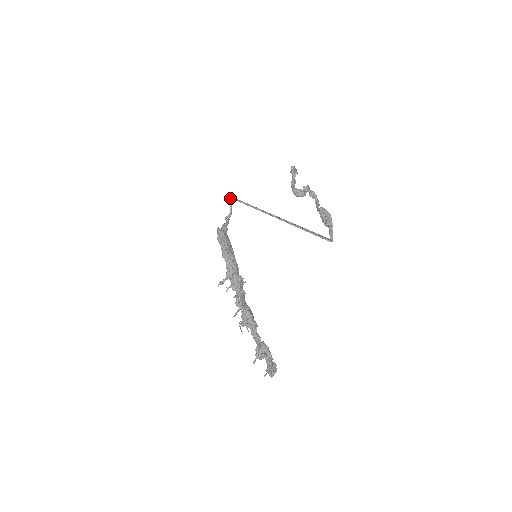
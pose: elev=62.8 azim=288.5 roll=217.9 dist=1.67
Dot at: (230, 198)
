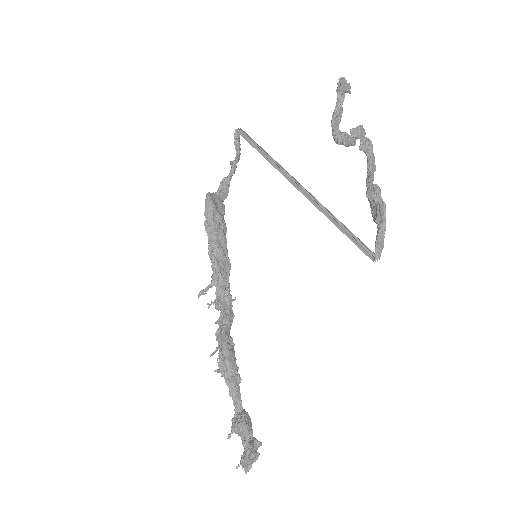
Dot at: (236, 132)
